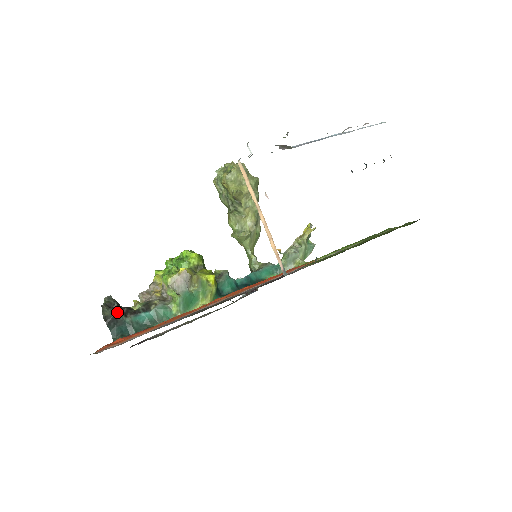
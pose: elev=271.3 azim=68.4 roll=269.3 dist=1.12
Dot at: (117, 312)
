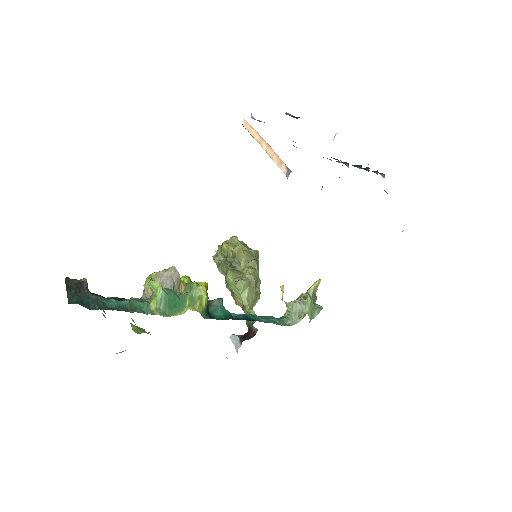
Dot at: (84, 282)
